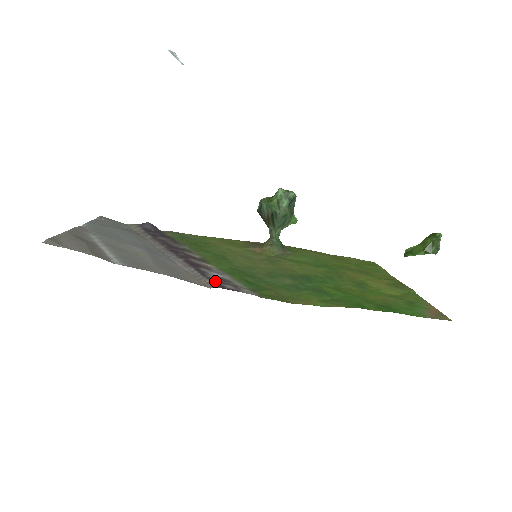
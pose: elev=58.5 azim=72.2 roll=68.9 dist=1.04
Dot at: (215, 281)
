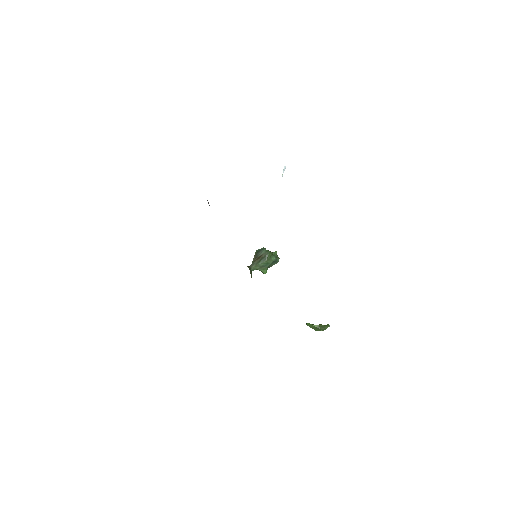
Dot at: occluded
